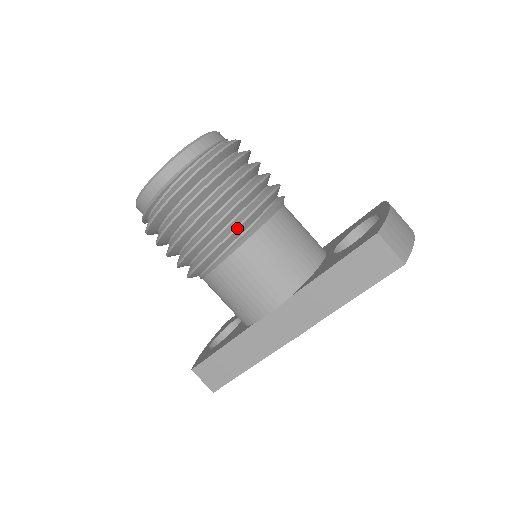
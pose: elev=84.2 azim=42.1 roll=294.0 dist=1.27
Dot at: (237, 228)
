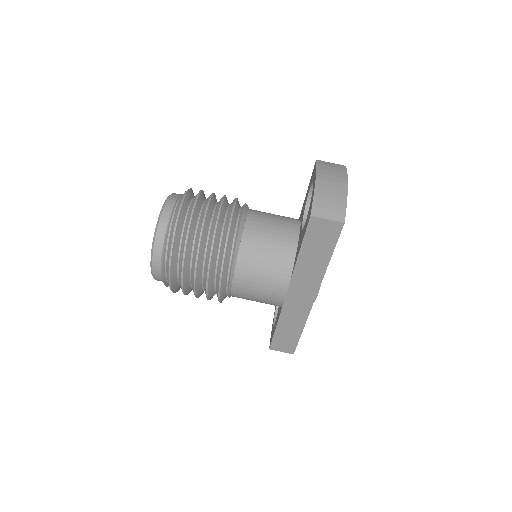
Dot at: (223, 264)
